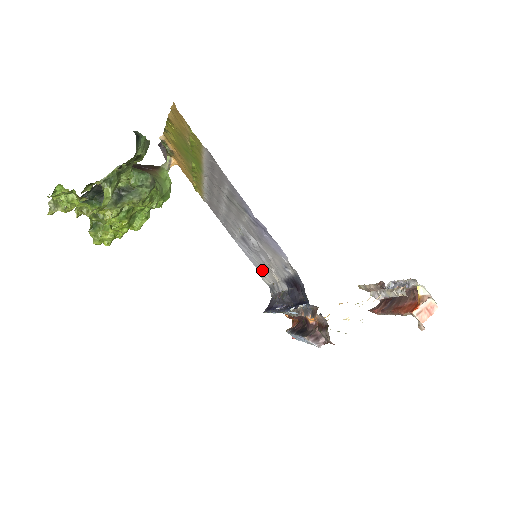
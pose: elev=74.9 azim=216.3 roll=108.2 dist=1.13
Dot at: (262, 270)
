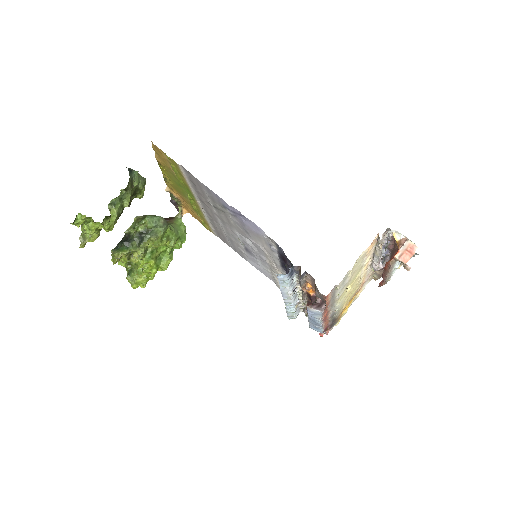
Dot at: (273, 276)
